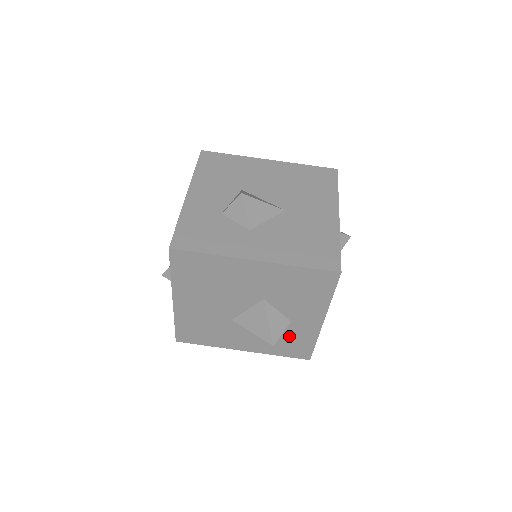
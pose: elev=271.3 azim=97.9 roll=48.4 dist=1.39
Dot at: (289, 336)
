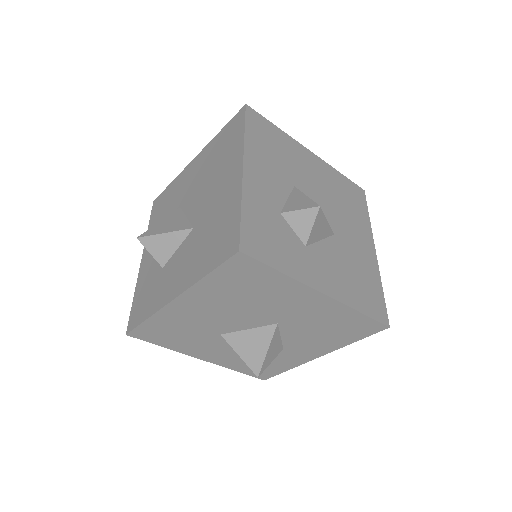
Dot at: occluded
